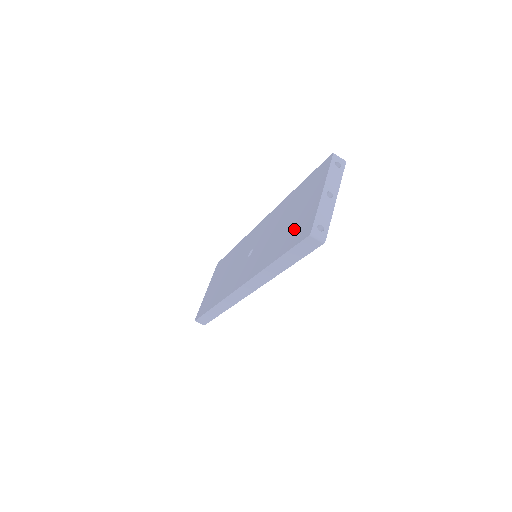
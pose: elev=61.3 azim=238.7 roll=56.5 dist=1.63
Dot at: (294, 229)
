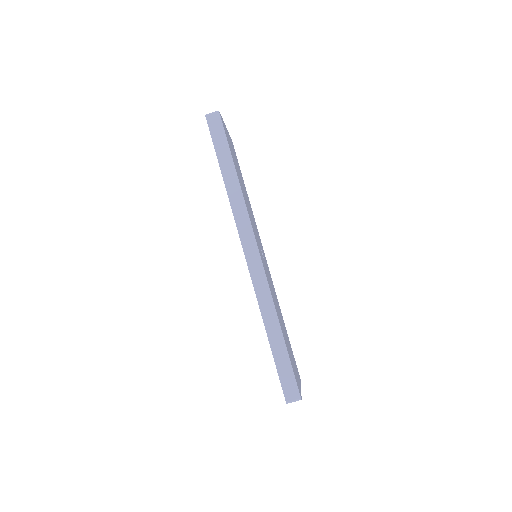
Dot at: occluded
